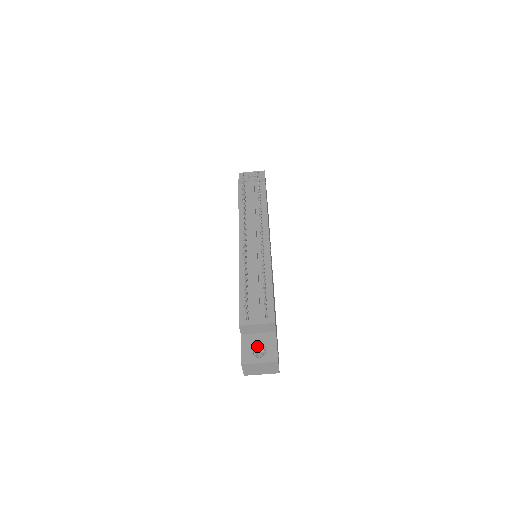
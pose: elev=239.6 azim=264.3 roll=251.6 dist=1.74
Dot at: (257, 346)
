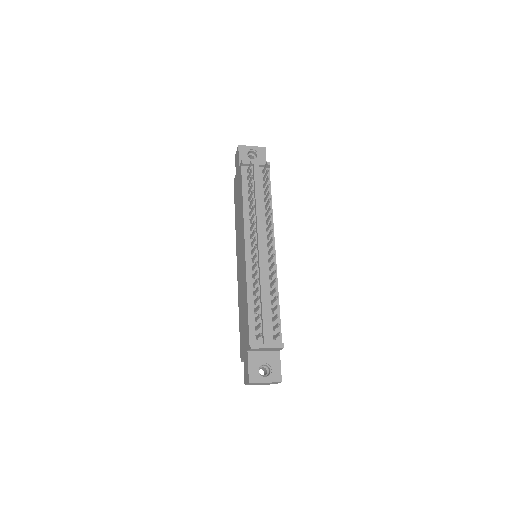
Dot at: (263, 364)
